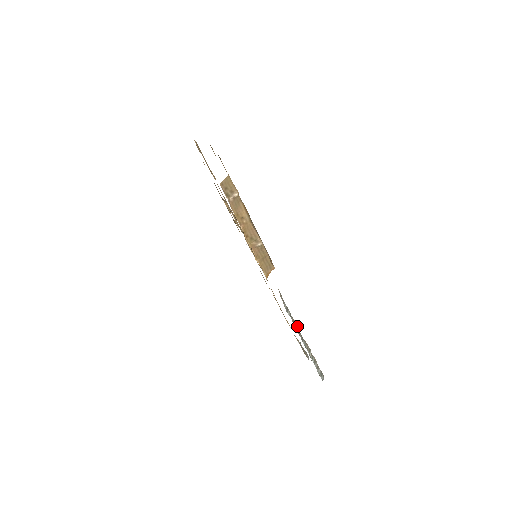
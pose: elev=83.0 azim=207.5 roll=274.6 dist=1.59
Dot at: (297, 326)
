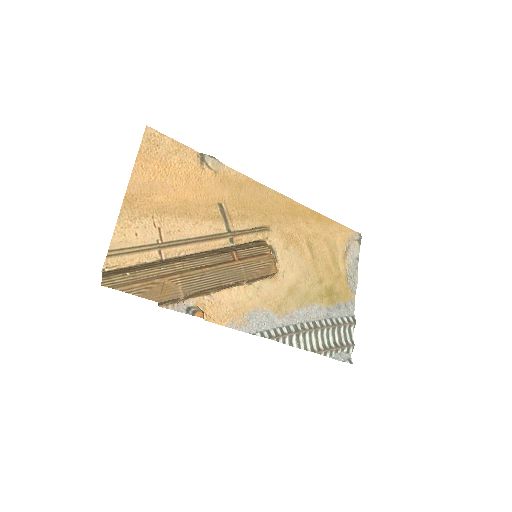
Dot at: (312, 329)
